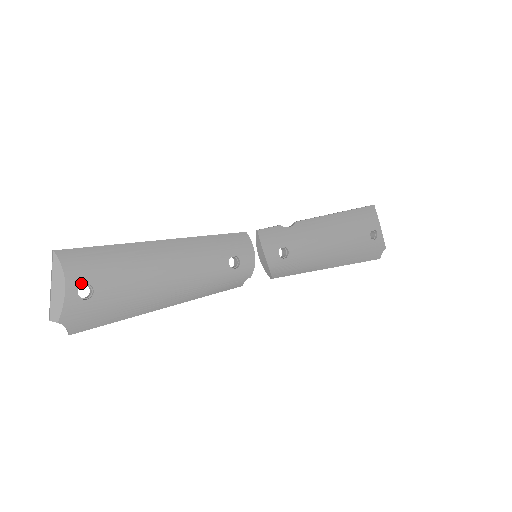
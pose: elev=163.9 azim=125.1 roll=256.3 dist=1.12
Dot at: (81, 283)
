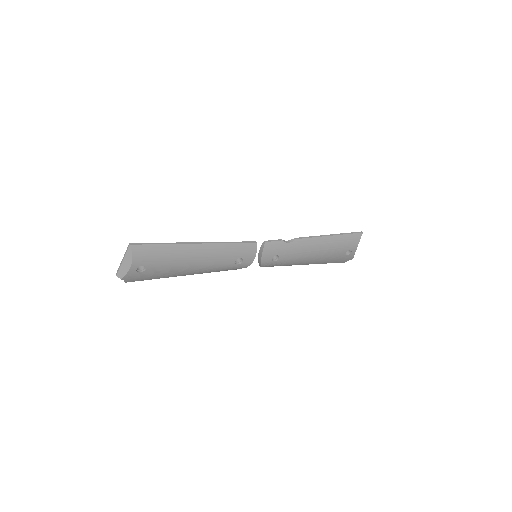
Dot at: (140, 265)
